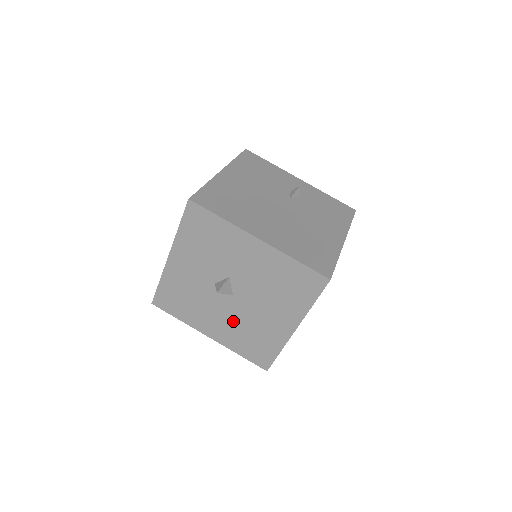
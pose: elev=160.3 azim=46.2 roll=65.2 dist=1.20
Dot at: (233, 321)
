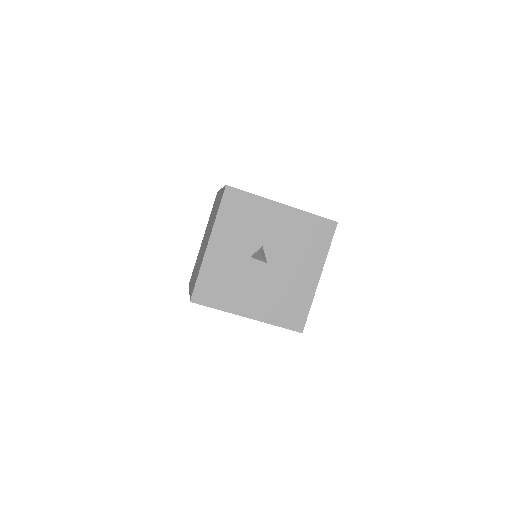
Dot at: (268, 290)
